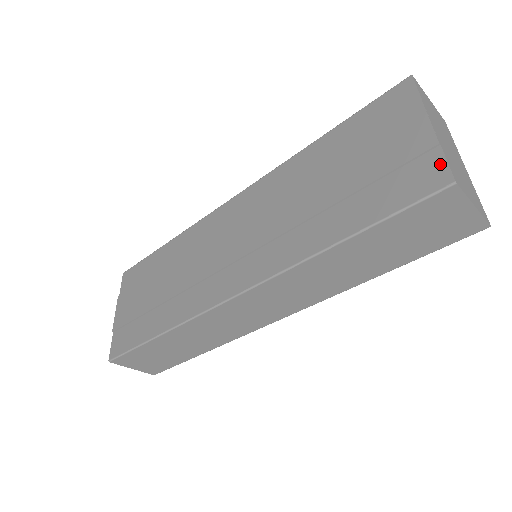
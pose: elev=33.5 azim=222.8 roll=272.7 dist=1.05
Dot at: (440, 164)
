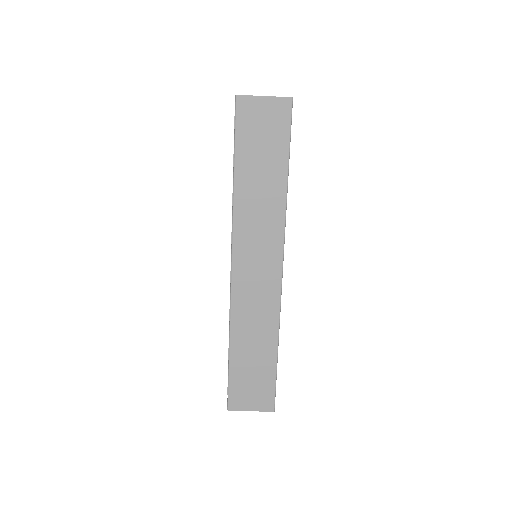
Dot at: occluded
